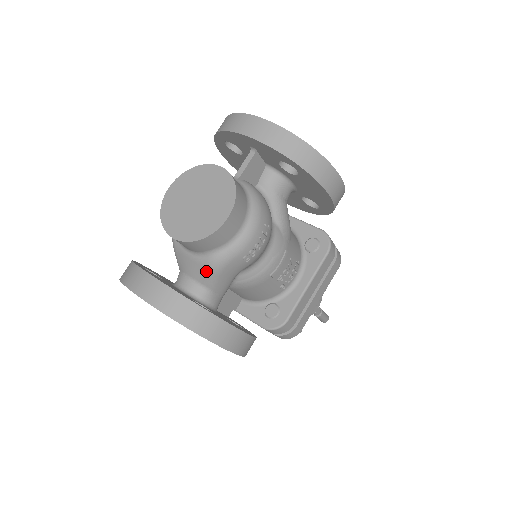
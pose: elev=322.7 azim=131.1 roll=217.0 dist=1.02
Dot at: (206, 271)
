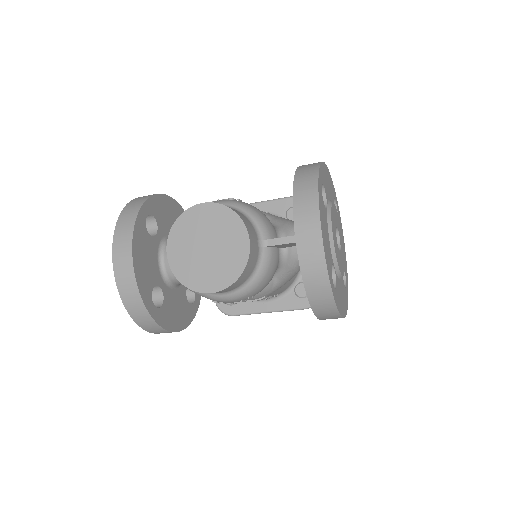
Dot at: occluded
